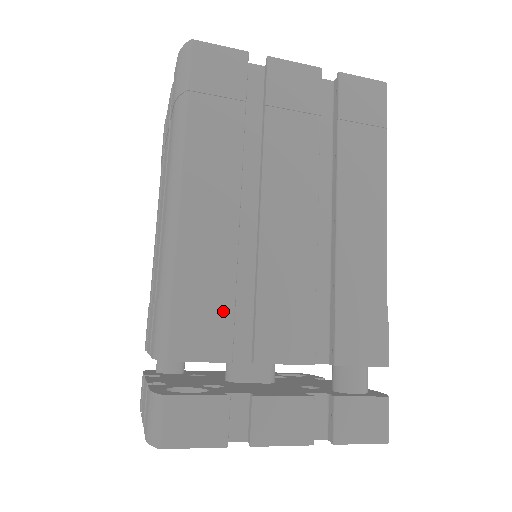
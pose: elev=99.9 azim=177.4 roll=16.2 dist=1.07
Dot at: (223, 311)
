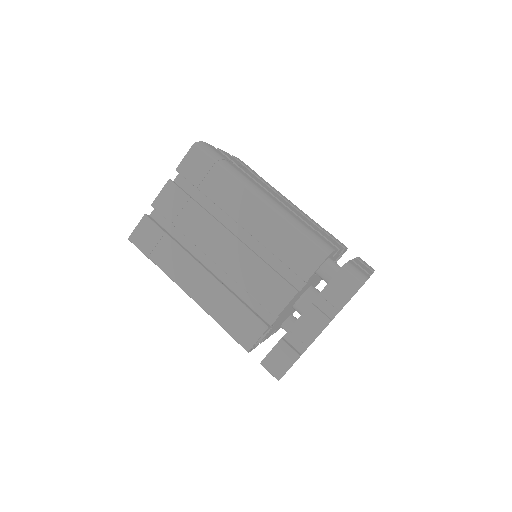
Dot at: (245, 314)
